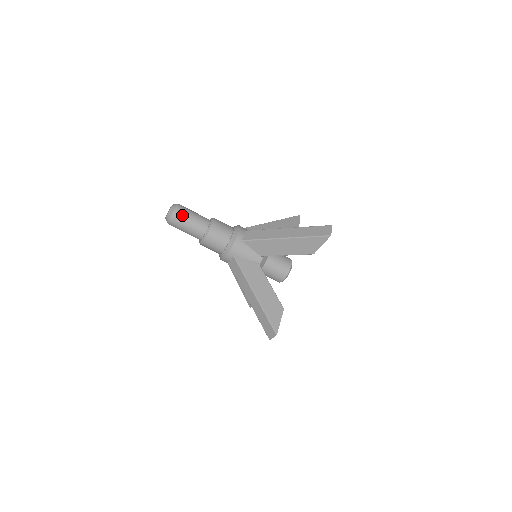
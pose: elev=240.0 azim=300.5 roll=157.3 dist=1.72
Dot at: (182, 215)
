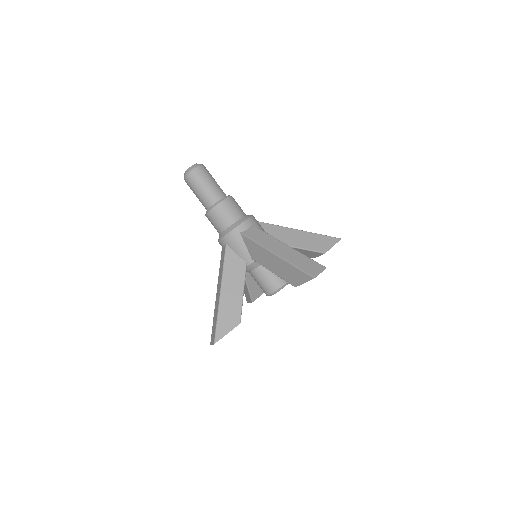
Dot at: (197, 178)
